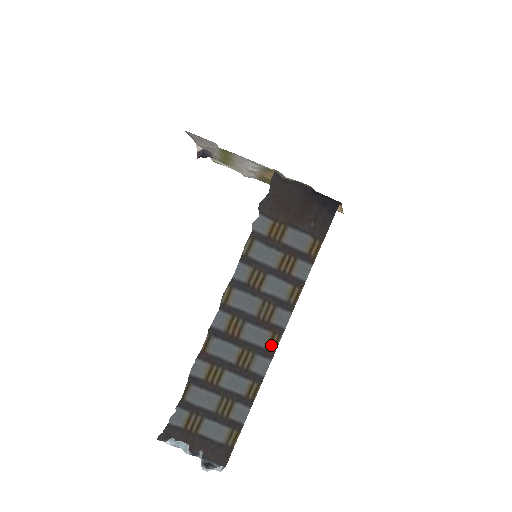
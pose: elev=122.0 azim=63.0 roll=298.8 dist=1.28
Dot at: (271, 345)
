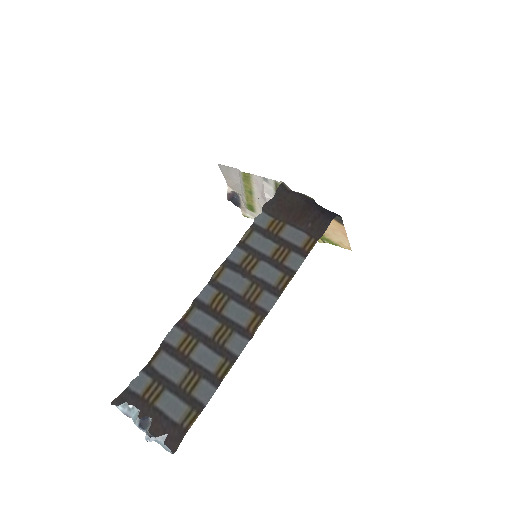
Dot at: (252, 325)
